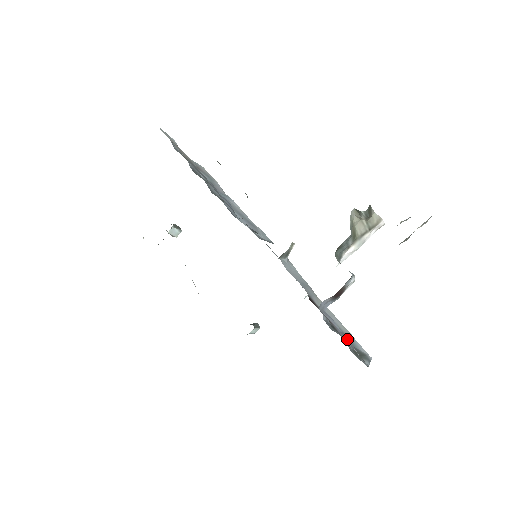
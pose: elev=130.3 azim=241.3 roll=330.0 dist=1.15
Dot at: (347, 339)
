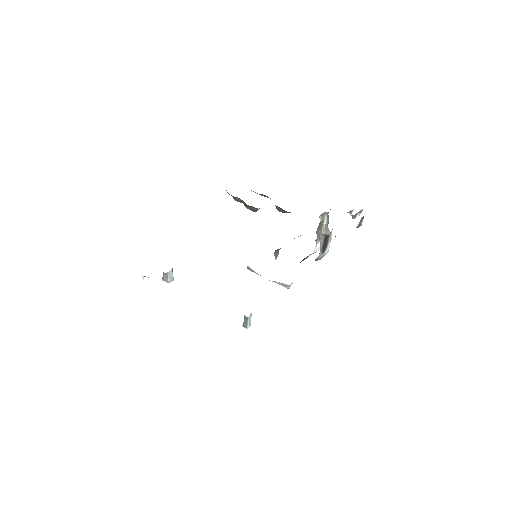
Dot at: occluded
